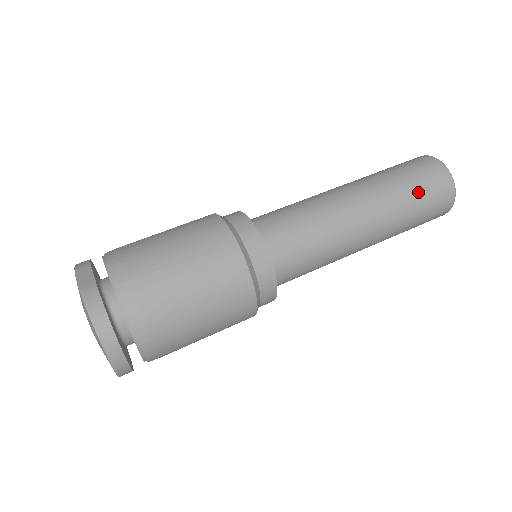
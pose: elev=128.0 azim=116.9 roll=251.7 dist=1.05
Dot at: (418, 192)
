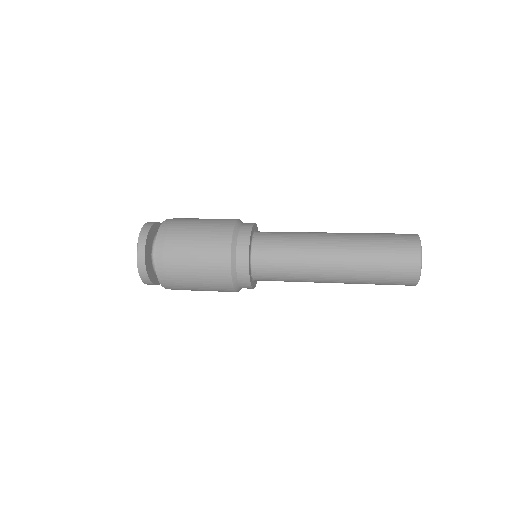
Dot at: (383, 243)
